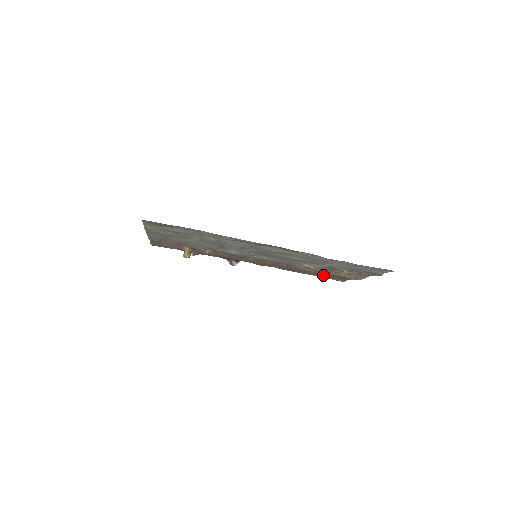
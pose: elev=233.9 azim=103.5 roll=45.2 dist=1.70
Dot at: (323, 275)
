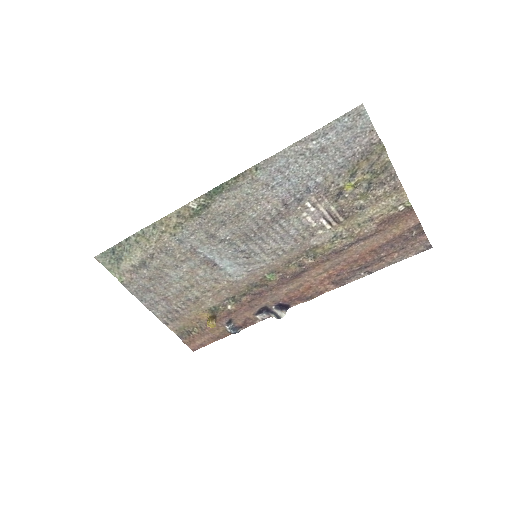
Dot at: (389, 253)
